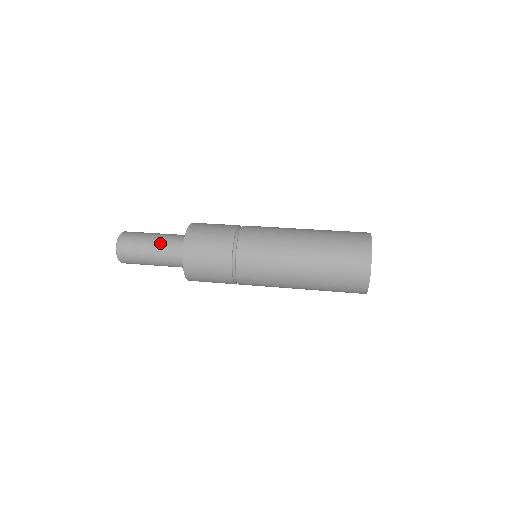
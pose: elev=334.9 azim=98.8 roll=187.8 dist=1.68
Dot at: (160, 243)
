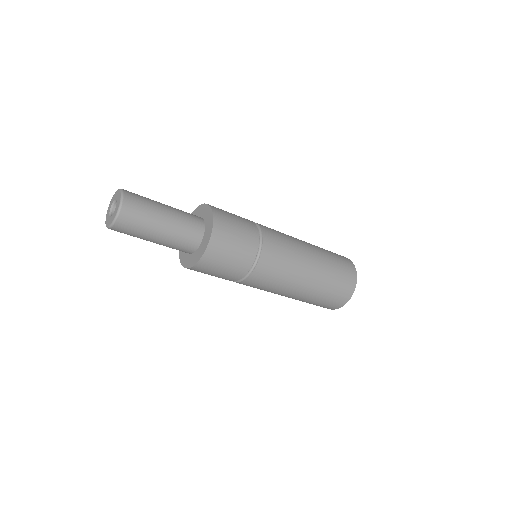
Dot at: occluded
